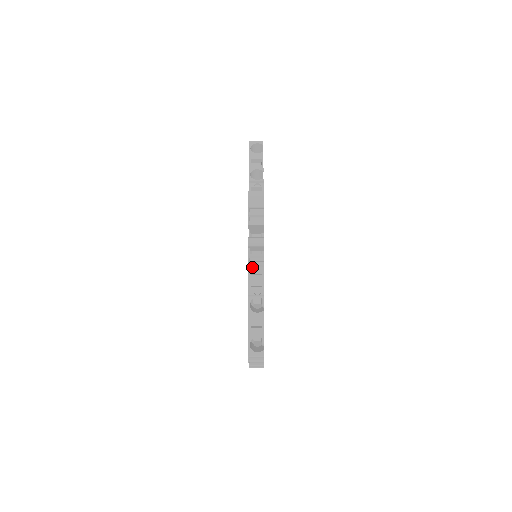
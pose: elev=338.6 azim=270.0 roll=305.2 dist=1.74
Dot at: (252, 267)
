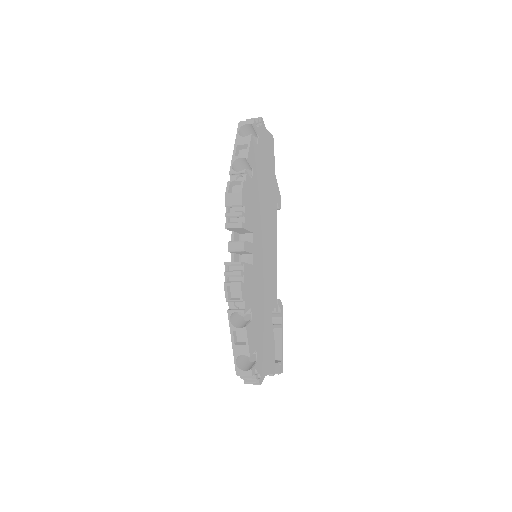
Dot at: (231, 277)
